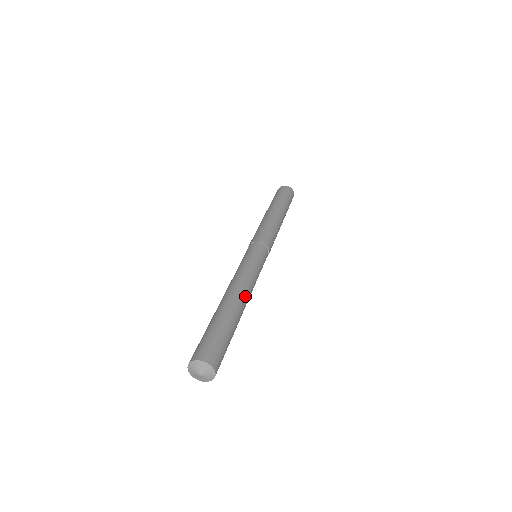
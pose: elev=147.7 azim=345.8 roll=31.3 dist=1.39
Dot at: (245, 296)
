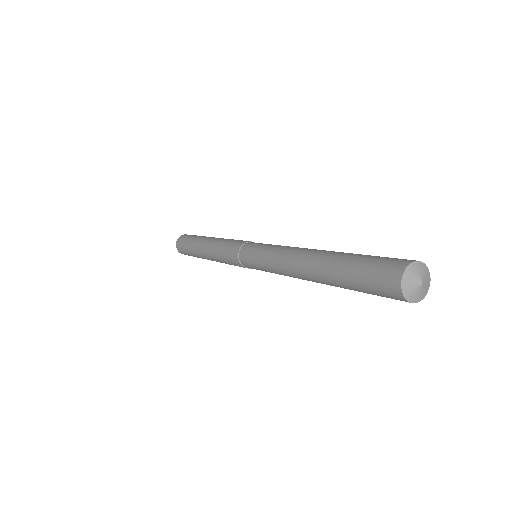
Dot at: occluded
